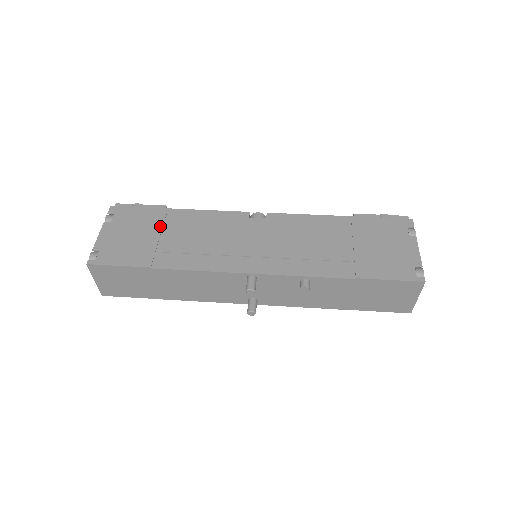
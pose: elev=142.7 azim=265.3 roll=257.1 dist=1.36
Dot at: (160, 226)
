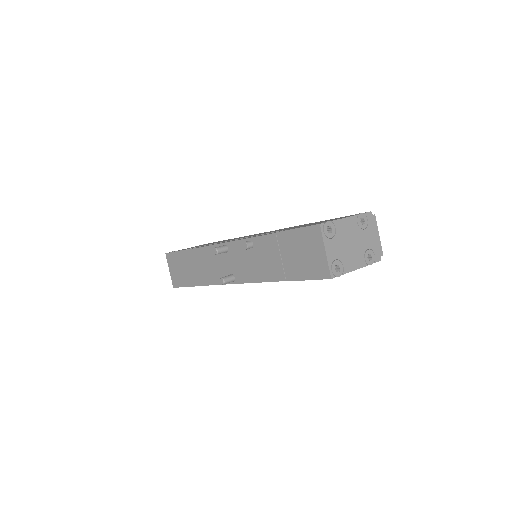
Dot at: occluded
